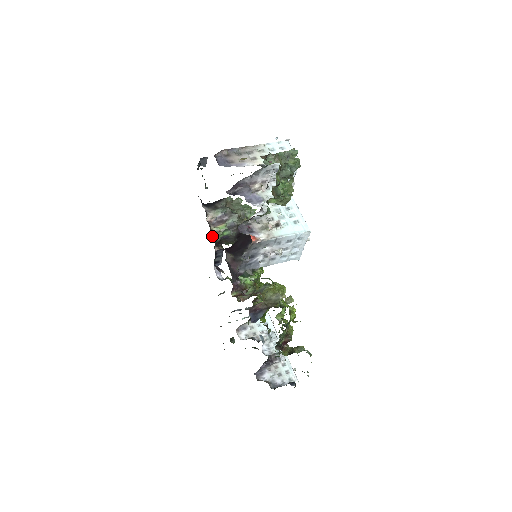
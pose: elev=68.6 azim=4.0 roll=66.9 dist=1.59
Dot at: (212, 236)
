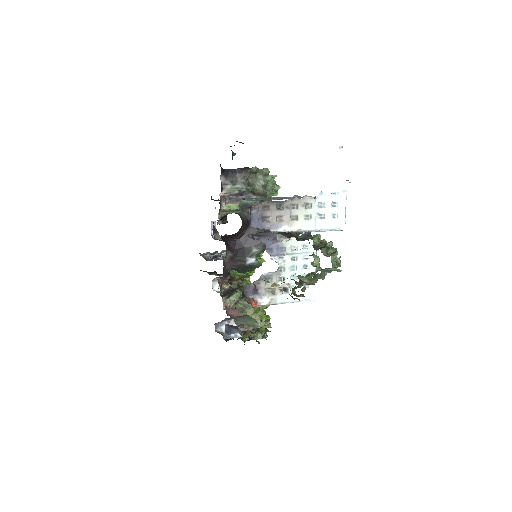
Dot at: occluded
